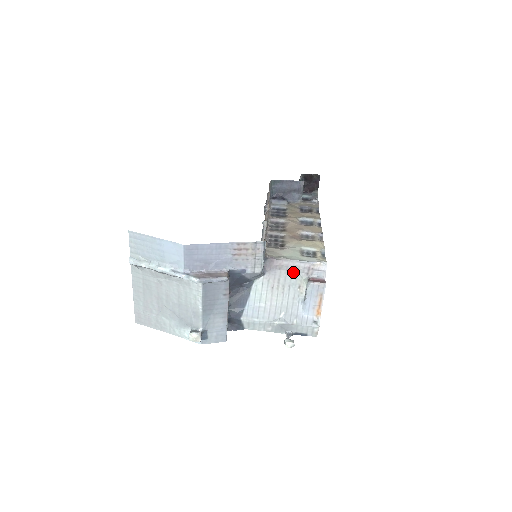
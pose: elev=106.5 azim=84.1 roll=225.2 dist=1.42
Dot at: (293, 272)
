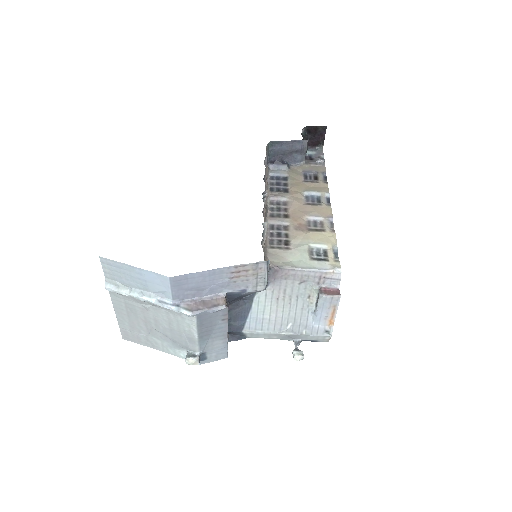
Dot at: (301, 282)
